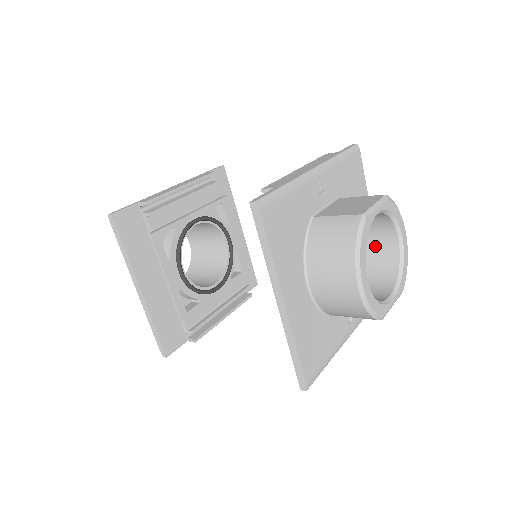
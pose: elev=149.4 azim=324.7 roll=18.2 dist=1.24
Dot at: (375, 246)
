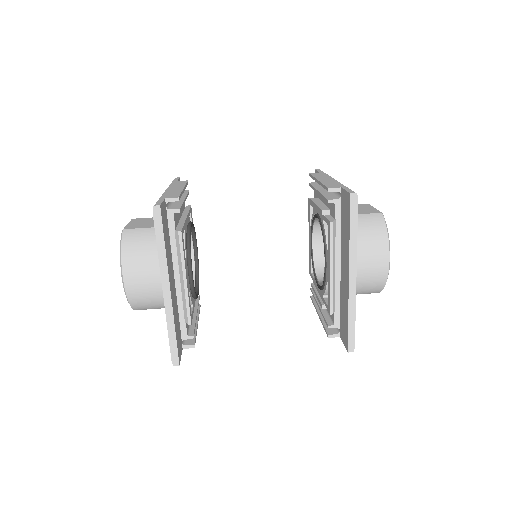
Dot at: occluded
